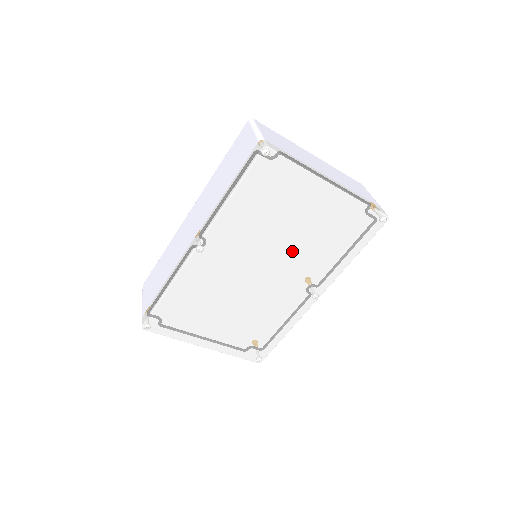
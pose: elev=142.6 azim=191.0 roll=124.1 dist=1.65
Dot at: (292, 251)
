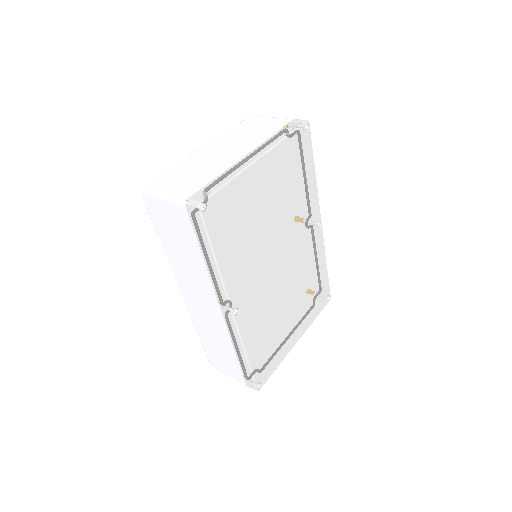
Dot at: (281, 227)
